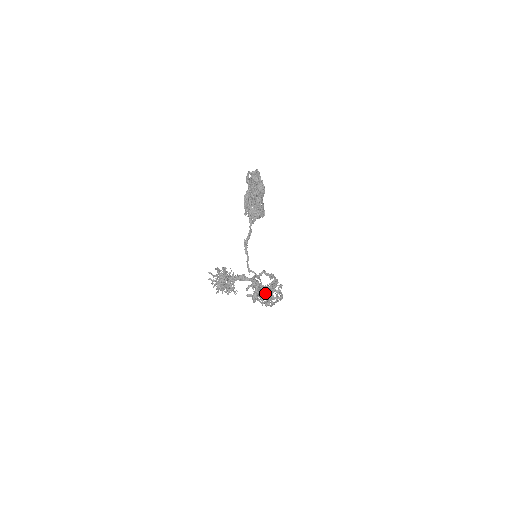
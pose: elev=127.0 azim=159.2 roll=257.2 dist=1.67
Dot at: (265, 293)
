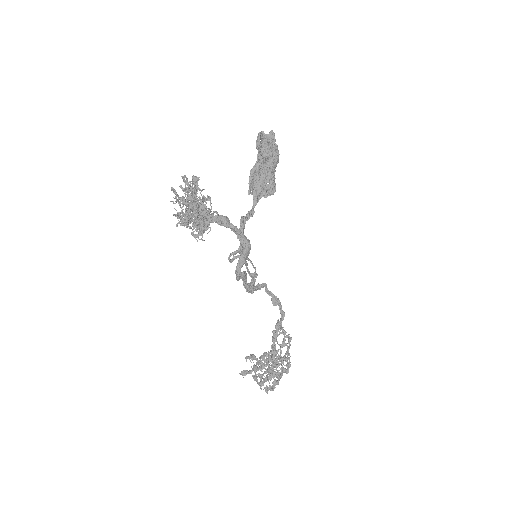
Dot at: (266, 362)
